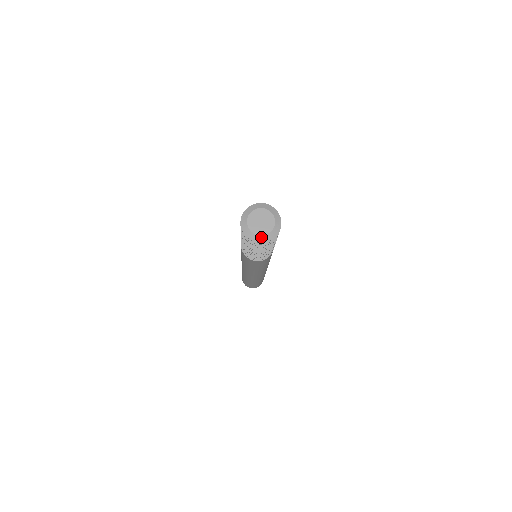
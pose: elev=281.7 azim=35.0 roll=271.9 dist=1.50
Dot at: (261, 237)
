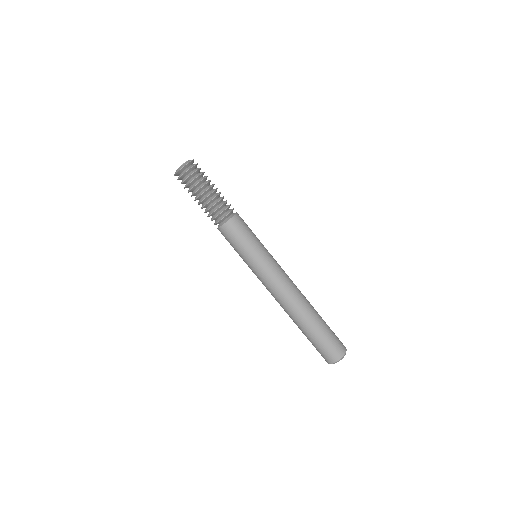
Dot at: (180, 167)
